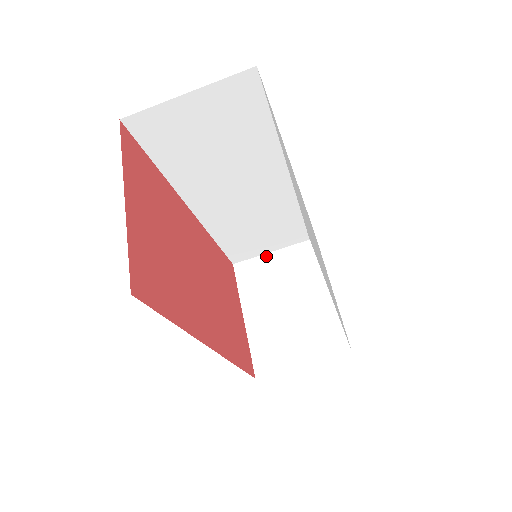
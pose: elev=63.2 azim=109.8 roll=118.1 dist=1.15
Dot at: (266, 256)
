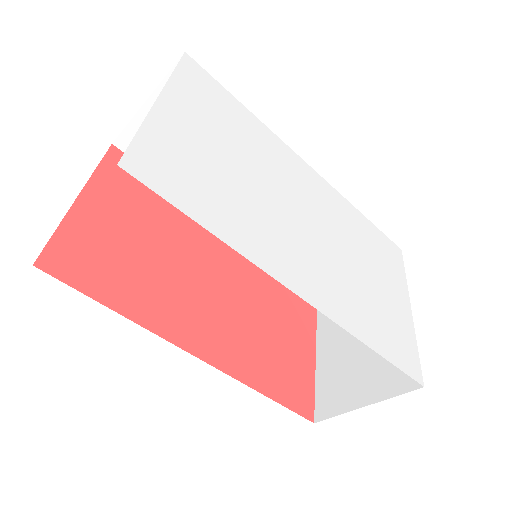
Dot at: occluded
